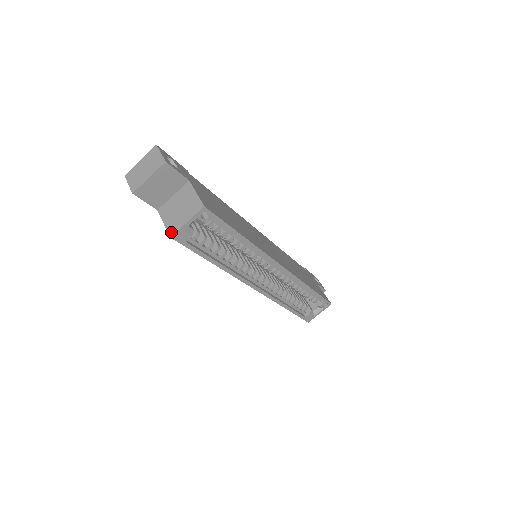
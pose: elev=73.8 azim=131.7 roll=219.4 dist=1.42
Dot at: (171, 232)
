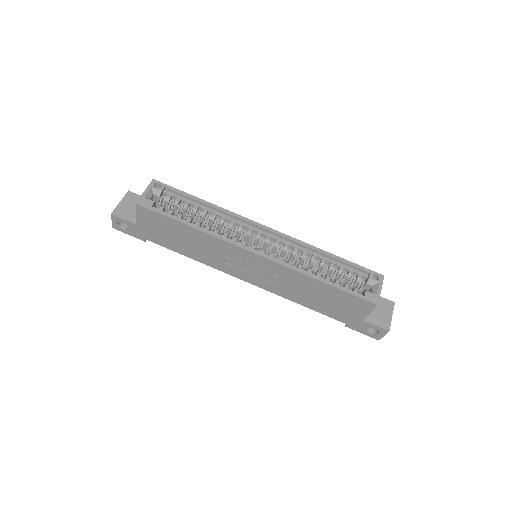
Dot at: (137, 203)
